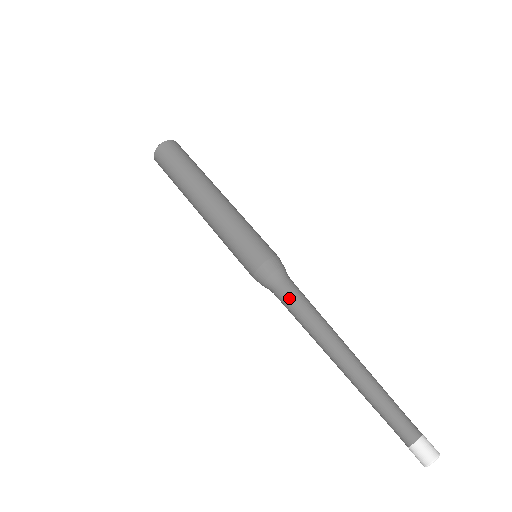
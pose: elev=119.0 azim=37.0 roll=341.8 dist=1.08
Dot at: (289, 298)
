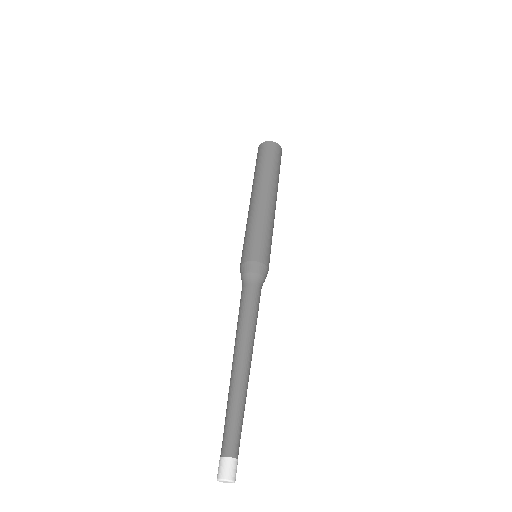
Dot at: (253, 297)
